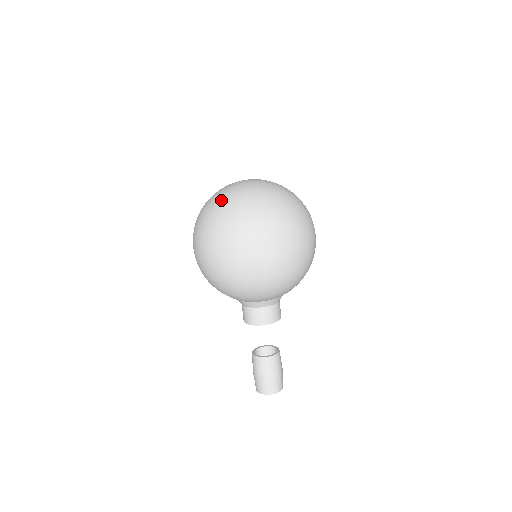
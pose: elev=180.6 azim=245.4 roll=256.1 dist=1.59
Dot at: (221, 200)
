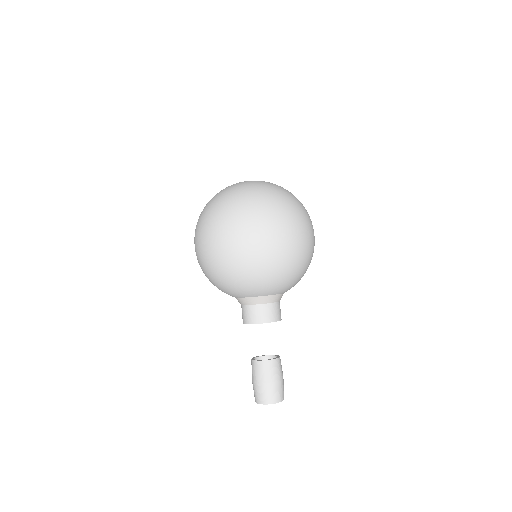
Dot at: (216, 195)
